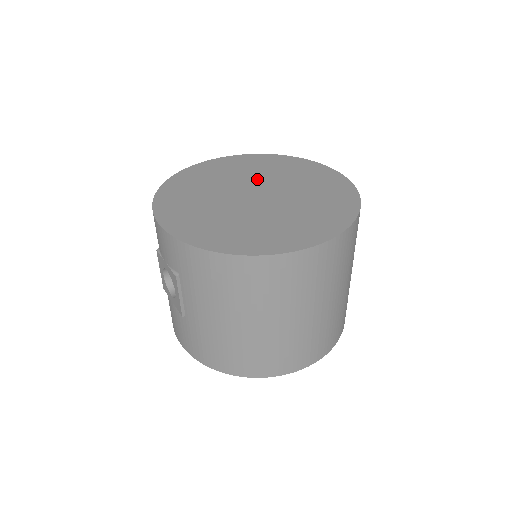
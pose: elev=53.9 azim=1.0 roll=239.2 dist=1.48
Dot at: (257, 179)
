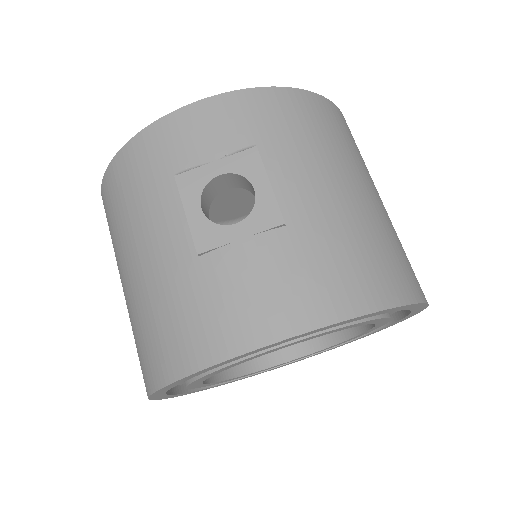
Dot at: occluded
